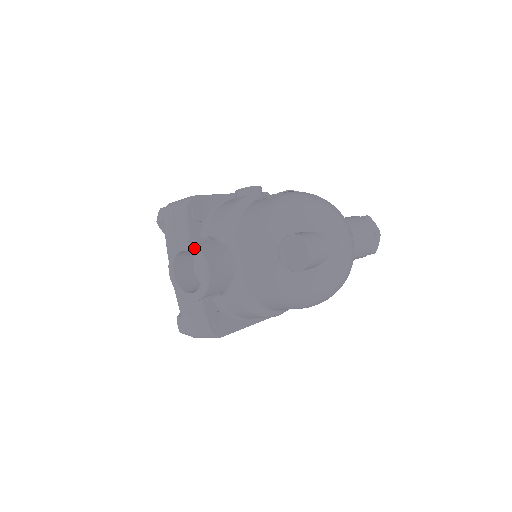
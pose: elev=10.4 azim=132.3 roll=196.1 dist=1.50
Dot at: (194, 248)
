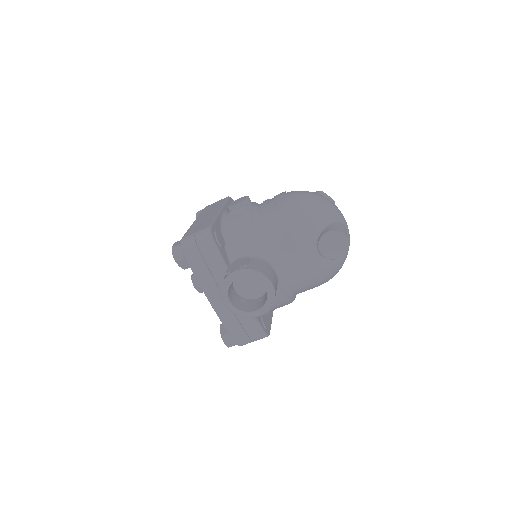
Dot at: (252, 273)
